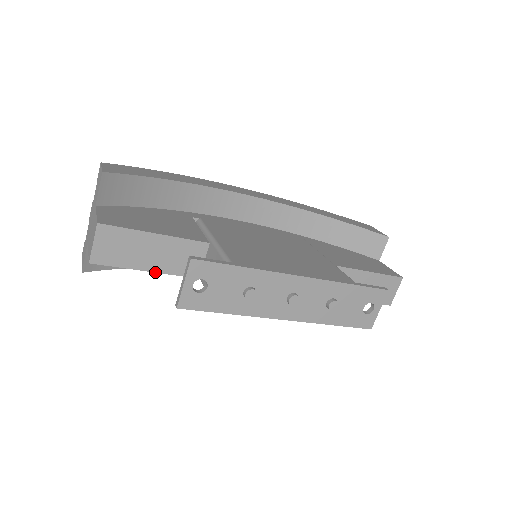
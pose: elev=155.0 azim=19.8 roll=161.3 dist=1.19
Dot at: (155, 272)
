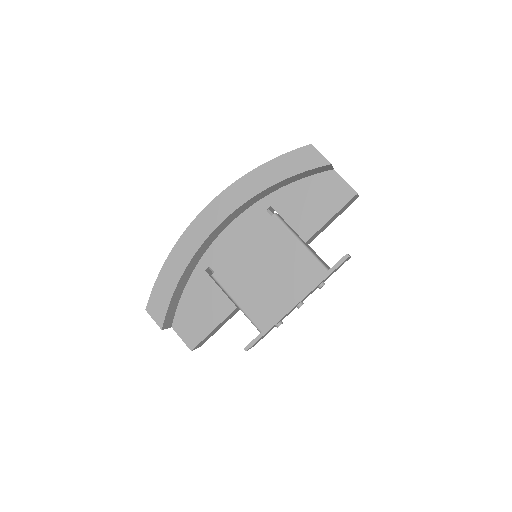
Dot at: occluded
